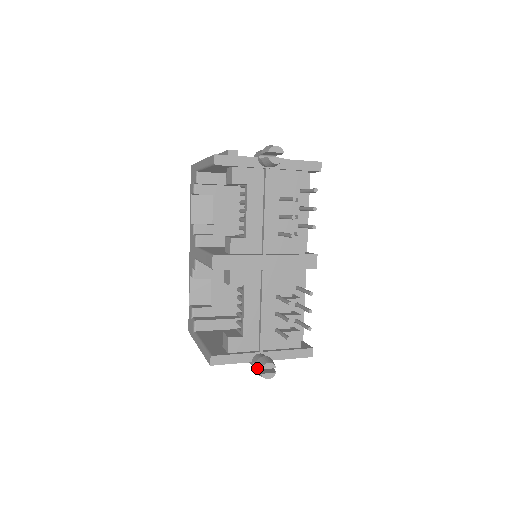
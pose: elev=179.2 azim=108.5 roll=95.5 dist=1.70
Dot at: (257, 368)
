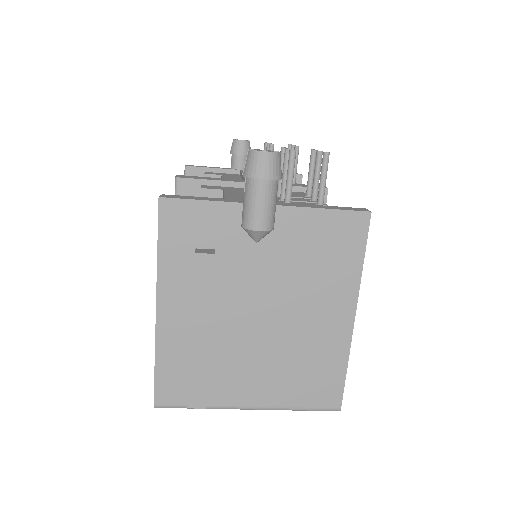
Dot at: (249, 179)
